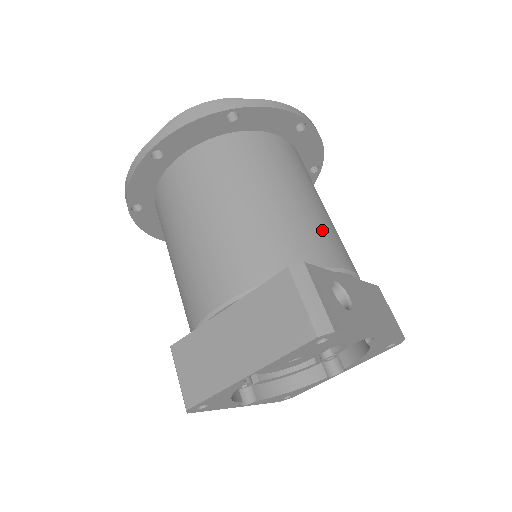
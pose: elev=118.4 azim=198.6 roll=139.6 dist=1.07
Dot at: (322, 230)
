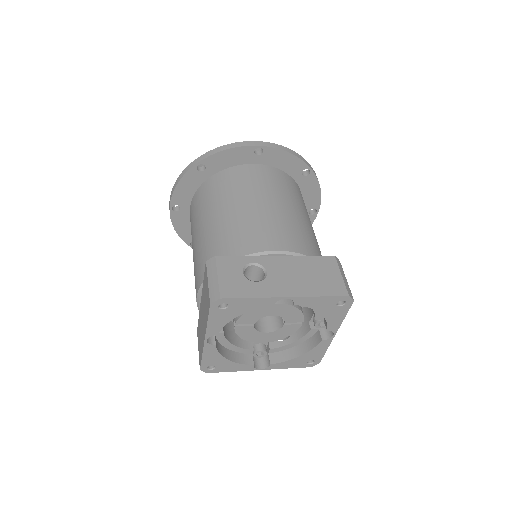
Dot at: (258, 226)
